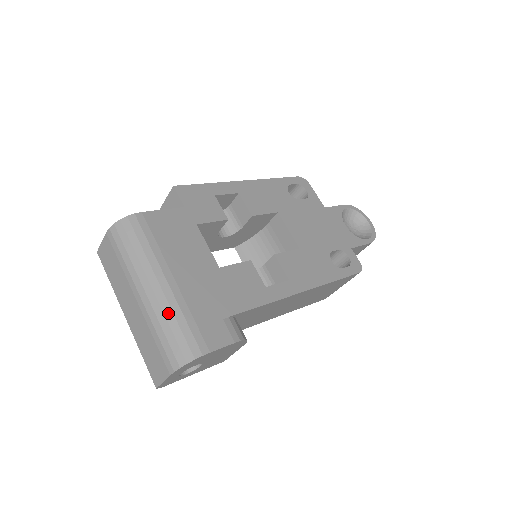
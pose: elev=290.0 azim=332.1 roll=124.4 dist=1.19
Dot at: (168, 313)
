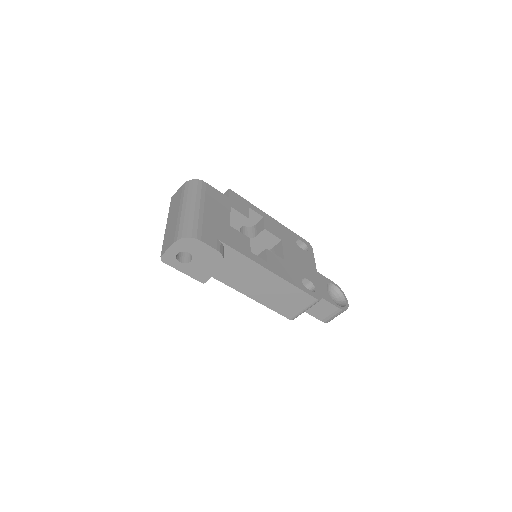
Dot at: (191, 217)
